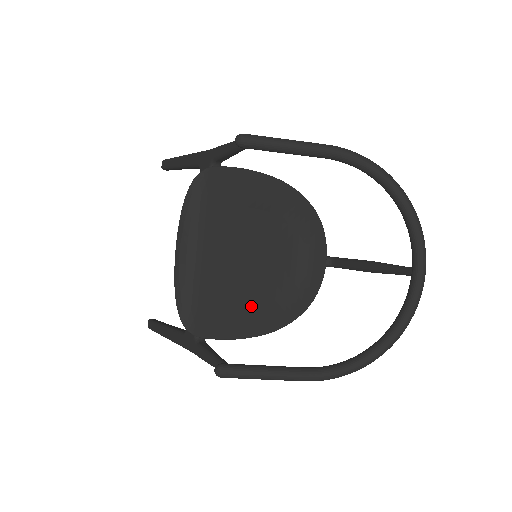
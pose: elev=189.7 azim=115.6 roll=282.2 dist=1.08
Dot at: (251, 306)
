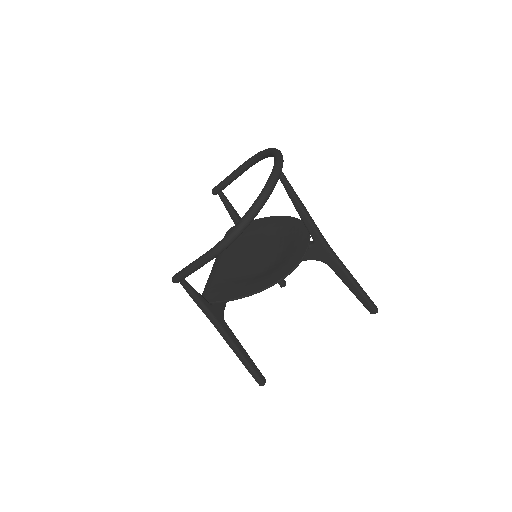
Dot at: (246, 280)
